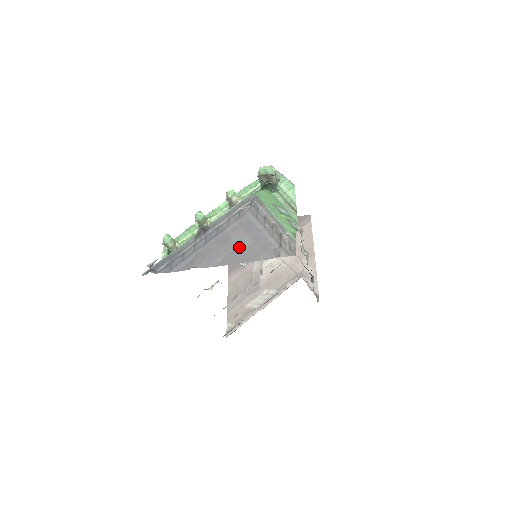
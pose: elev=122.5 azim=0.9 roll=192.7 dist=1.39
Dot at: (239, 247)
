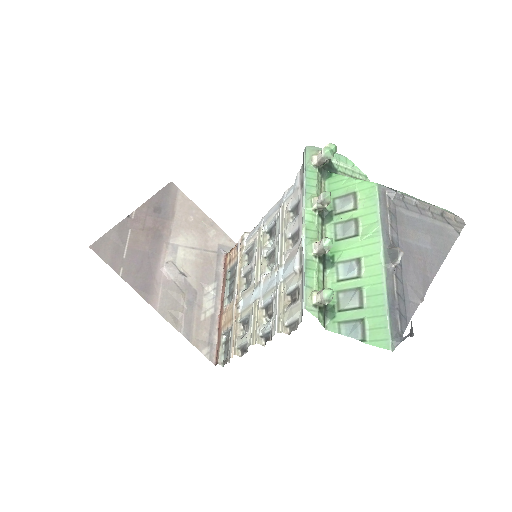
Dot at: (426, 249)
